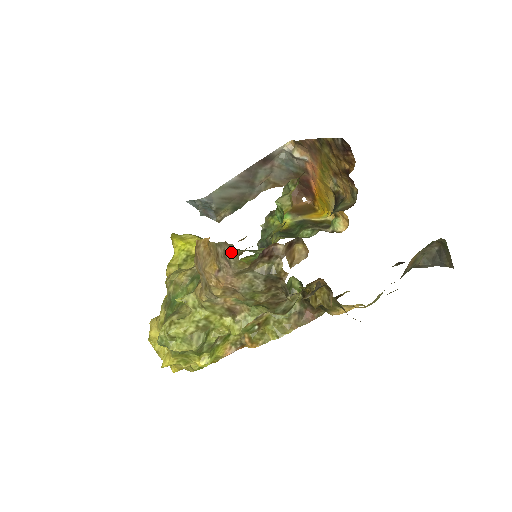
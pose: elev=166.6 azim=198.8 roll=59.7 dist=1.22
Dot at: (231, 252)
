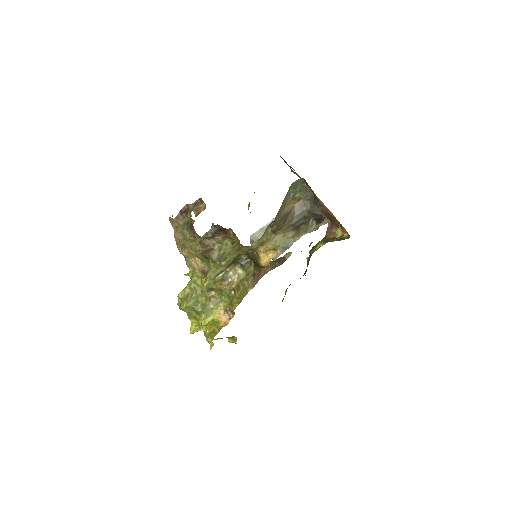
Dot at: occluded
